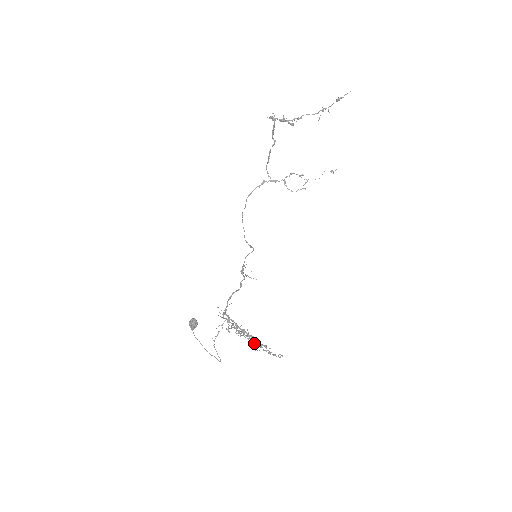
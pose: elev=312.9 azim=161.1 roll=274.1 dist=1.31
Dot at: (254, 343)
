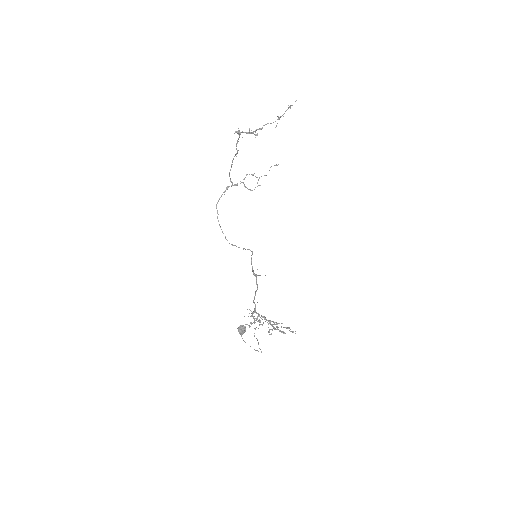
Dot at: (274, 329)
